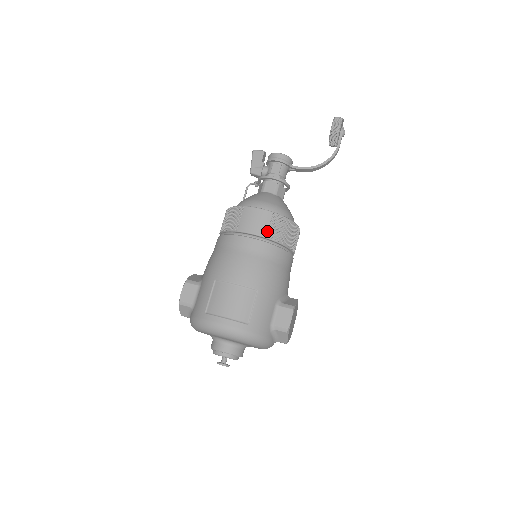
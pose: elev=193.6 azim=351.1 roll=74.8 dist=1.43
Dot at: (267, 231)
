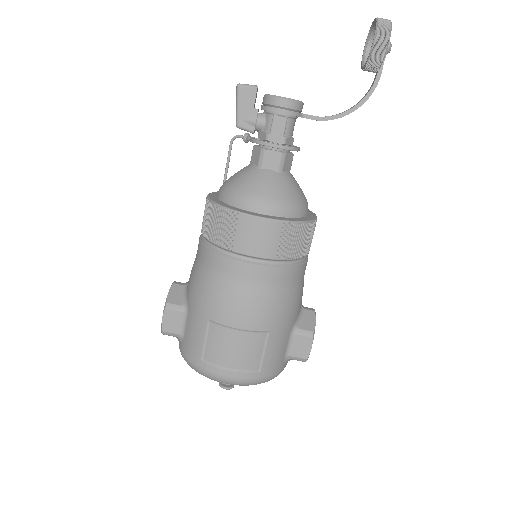
Dot at: (276, 250)
